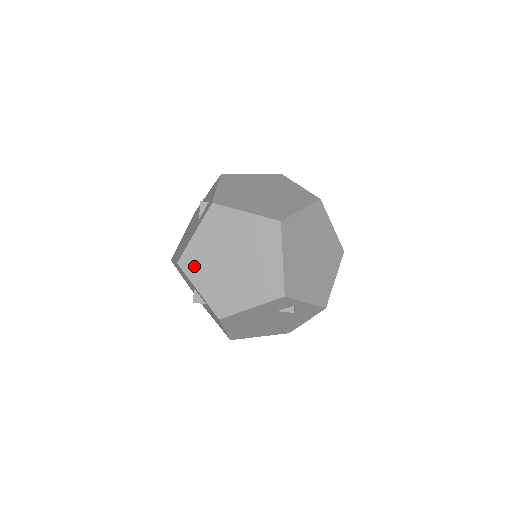
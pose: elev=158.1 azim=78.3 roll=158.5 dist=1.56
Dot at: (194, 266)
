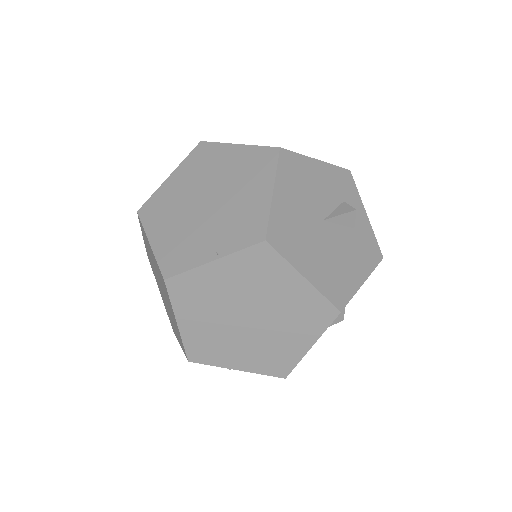
Dot at: (152, 267)
